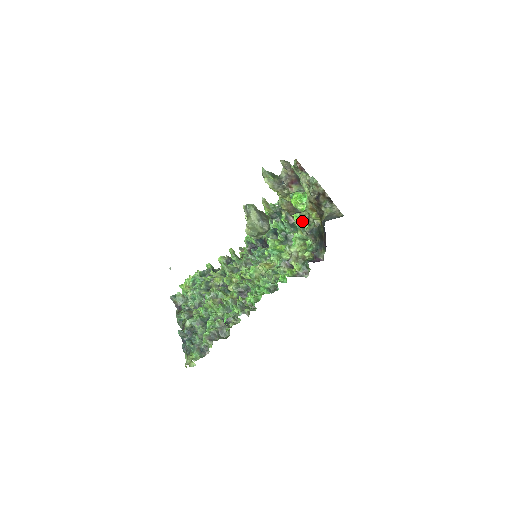
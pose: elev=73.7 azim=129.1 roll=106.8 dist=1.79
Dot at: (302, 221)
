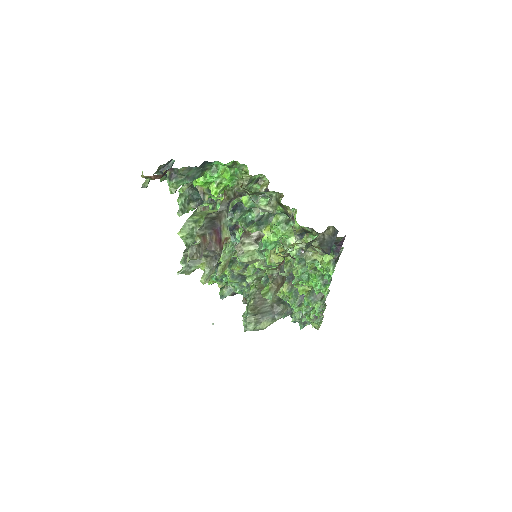
Dot at: (245, 196)
